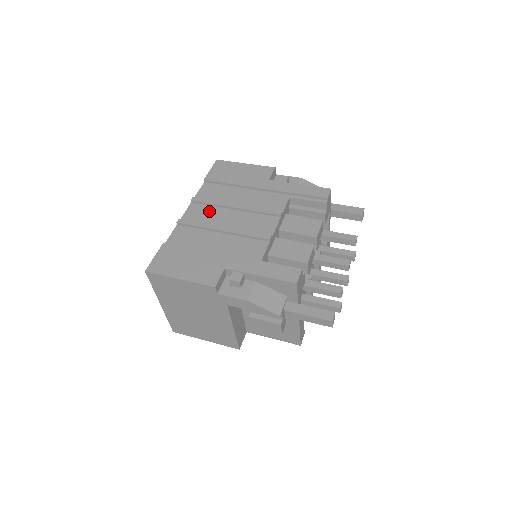
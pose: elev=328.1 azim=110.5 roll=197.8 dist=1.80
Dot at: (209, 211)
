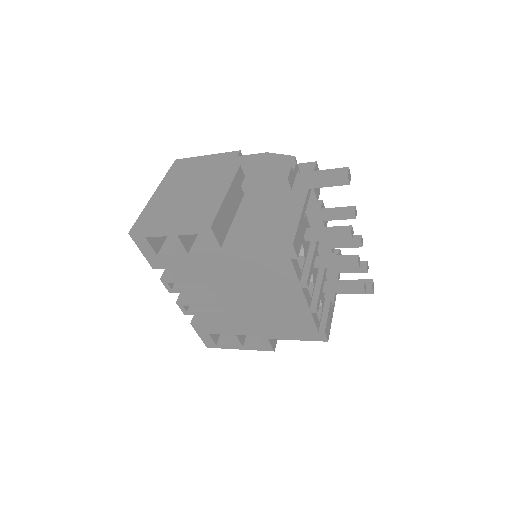
Dot at: occluded
